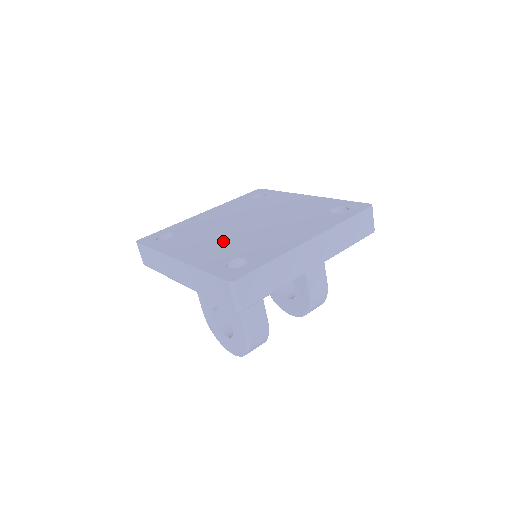
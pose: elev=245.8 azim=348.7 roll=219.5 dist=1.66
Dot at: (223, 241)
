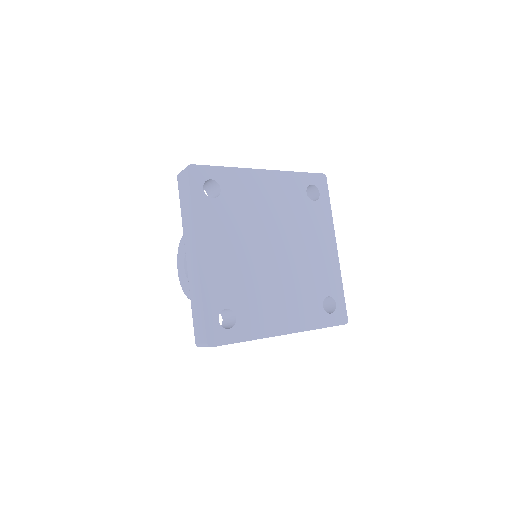
Dot at: (241, 264)
